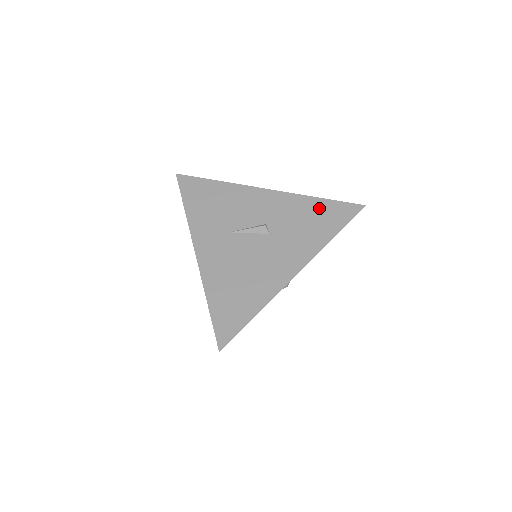
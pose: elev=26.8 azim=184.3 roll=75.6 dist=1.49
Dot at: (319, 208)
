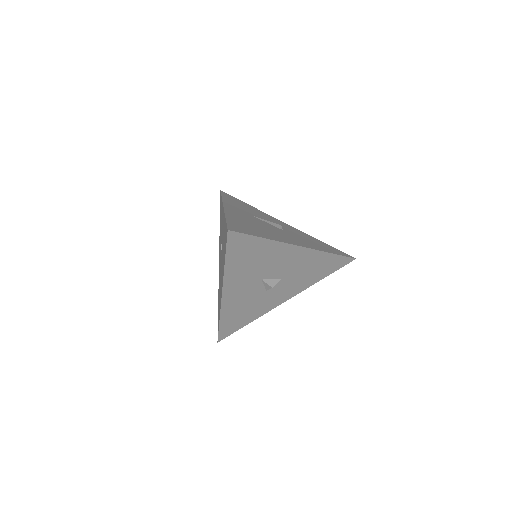
Dot at: (322, 243)
